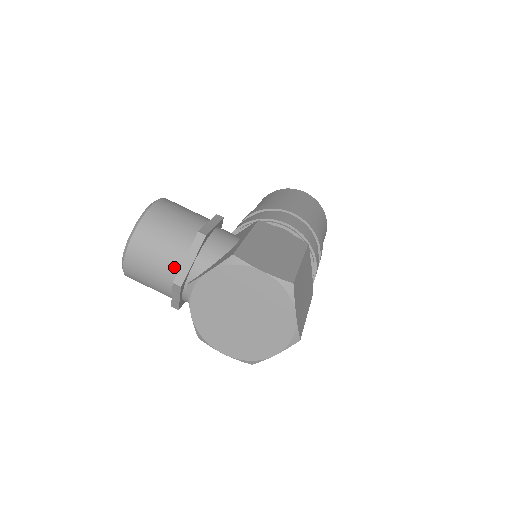
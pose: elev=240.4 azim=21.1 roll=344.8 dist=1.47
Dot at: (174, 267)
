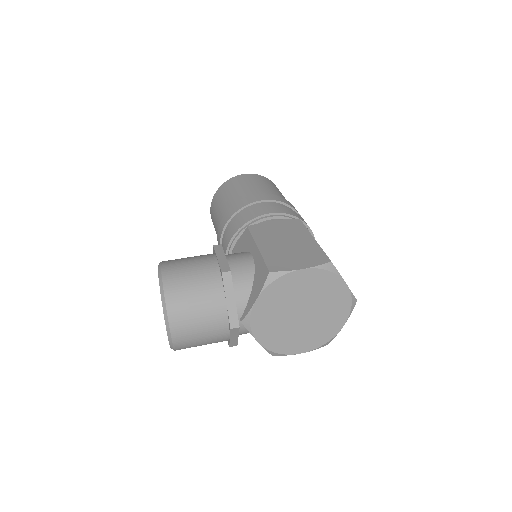
Dot at: (221, 315)
